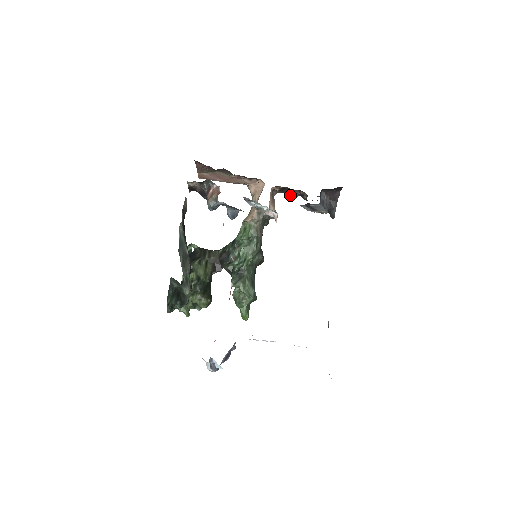
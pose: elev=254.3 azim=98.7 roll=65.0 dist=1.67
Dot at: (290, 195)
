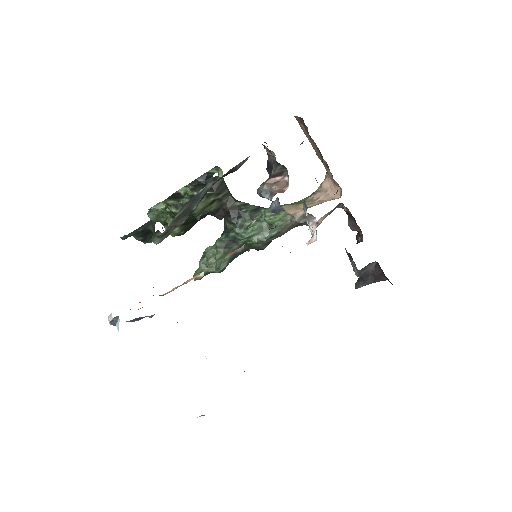
Dot at: (350, 223)
